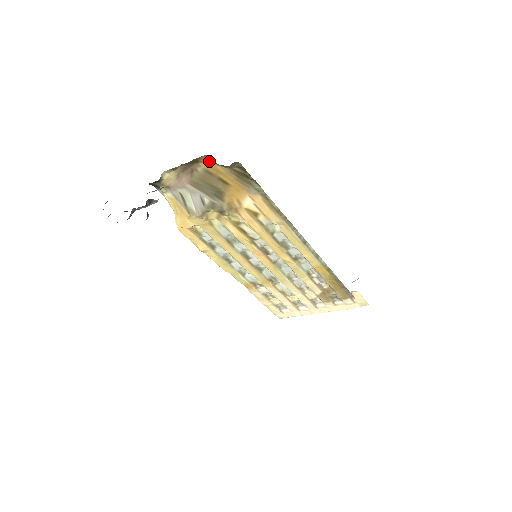
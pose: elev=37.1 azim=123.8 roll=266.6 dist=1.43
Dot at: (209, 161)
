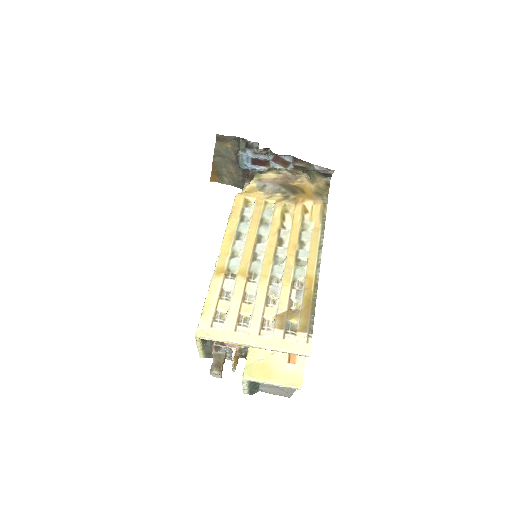
Dot at: (304, 182)
